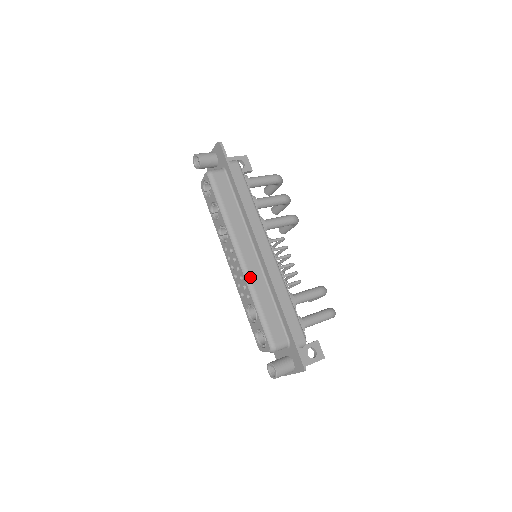
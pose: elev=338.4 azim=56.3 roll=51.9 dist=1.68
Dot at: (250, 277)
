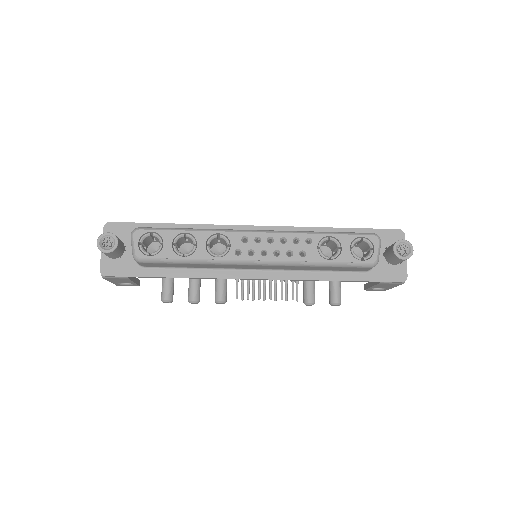
Dot at: (286, 231)
